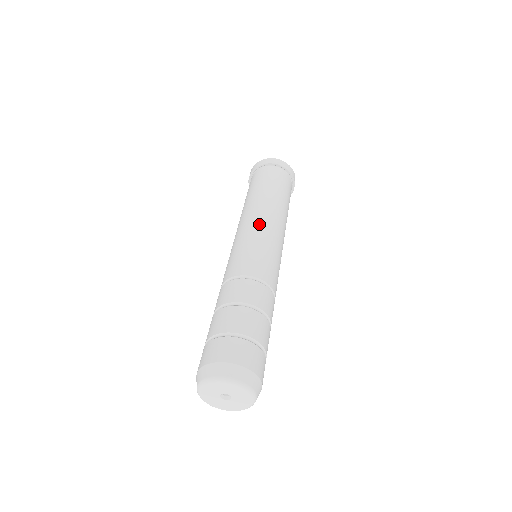
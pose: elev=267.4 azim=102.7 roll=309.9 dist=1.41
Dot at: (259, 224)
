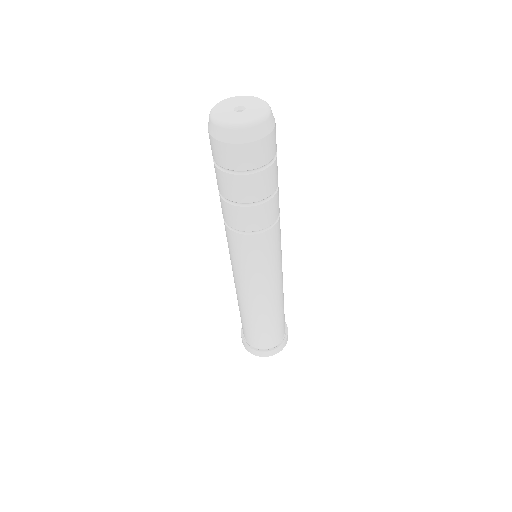
Dot at: occluded
